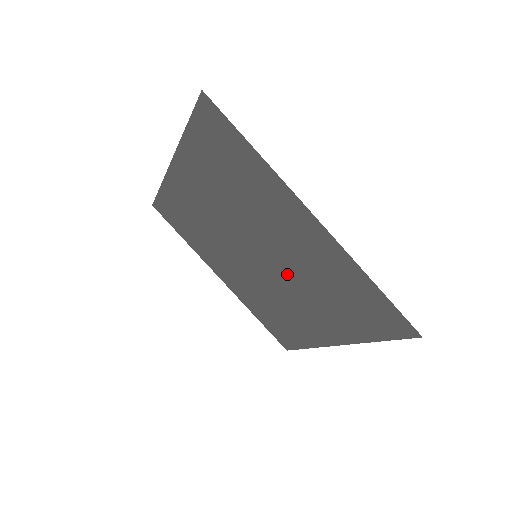
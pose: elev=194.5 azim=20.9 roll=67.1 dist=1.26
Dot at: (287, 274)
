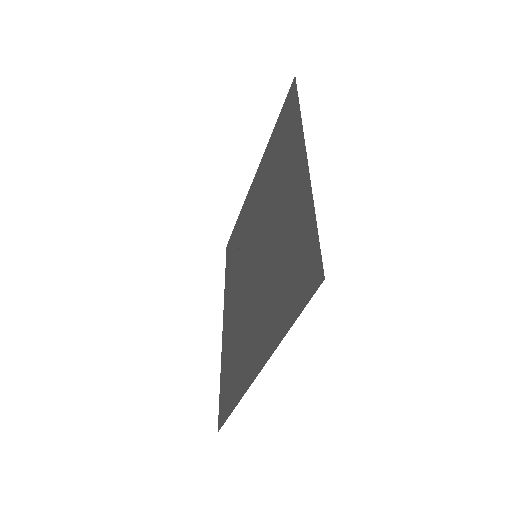
Dot at: (265, 265)
